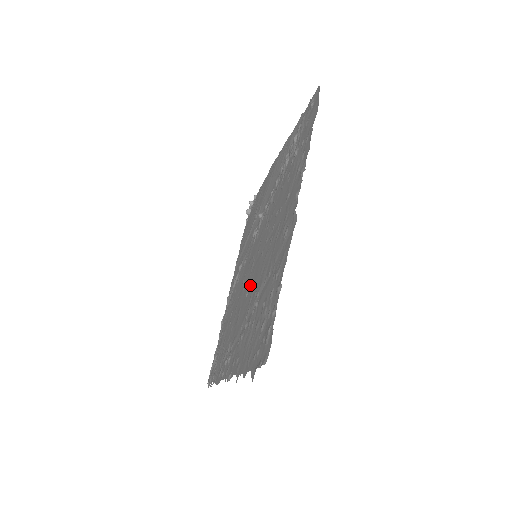
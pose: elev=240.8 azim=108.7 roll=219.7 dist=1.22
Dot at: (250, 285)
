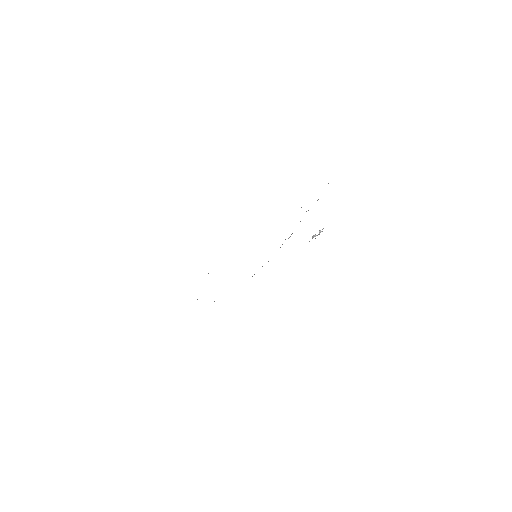
Dot at: occluded
